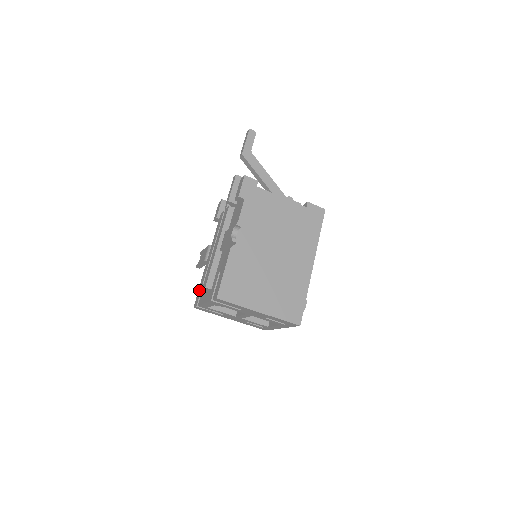
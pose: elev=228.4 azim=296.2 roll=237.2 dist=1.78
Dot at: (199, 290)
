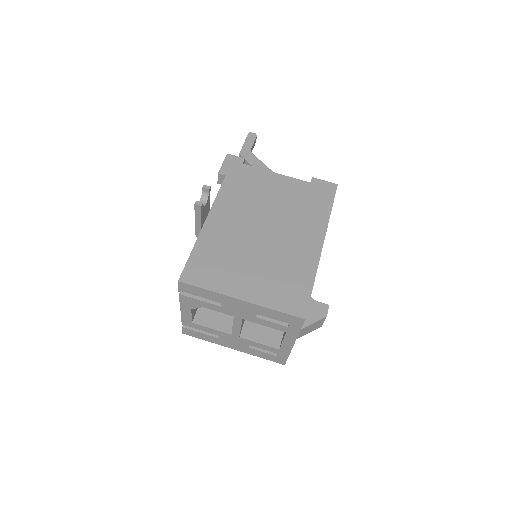
Dot at: occluded
